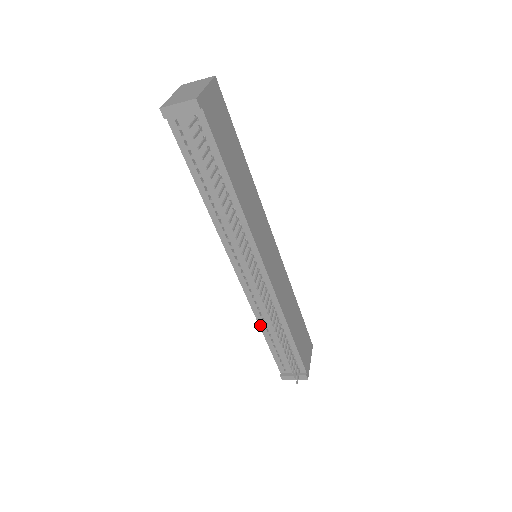
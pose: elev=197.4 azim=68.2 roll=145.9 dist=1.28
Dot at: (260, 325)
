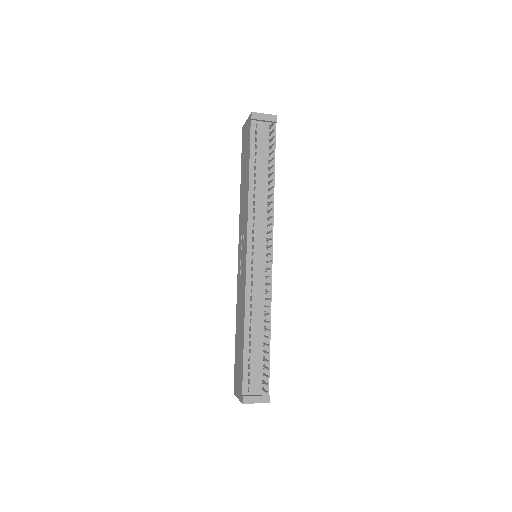
Dot at: (245, 320)
